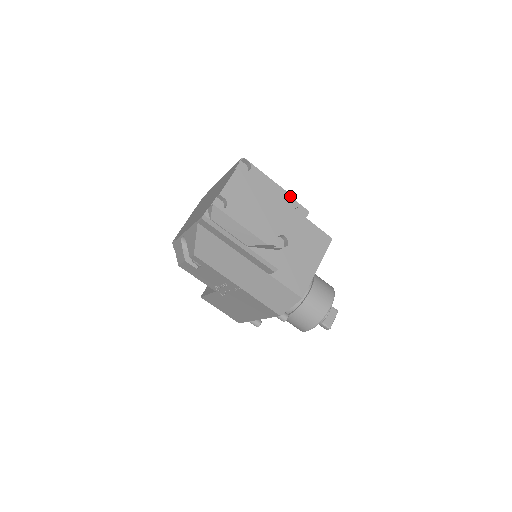
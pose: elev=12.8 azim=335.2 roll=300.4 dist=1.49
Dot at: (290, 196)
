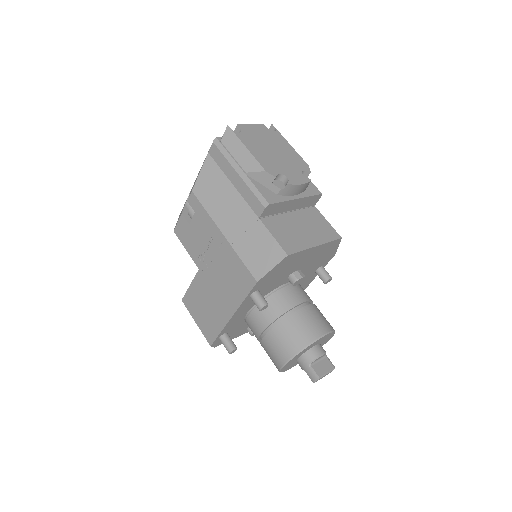
Dot at: (305, 163)
